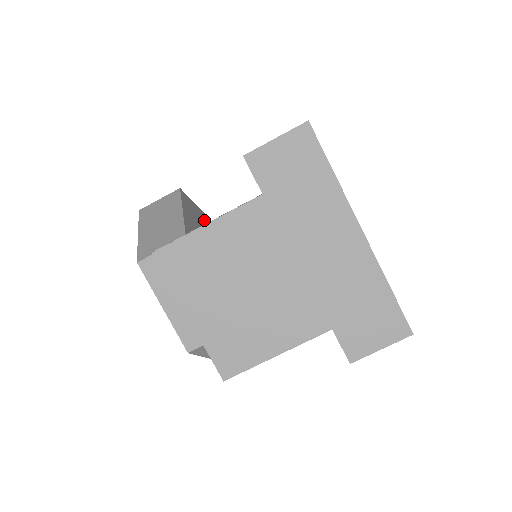
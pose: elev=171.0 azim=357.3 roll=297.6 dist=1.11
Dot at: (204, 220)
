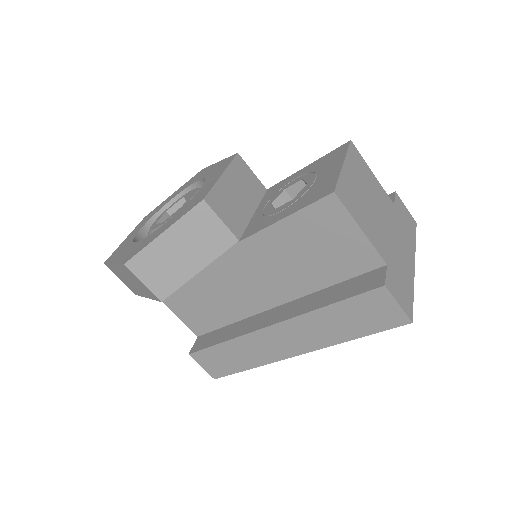
Dot at: occluded
